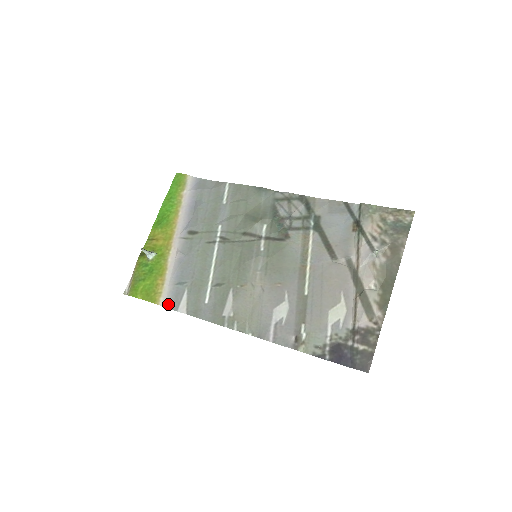
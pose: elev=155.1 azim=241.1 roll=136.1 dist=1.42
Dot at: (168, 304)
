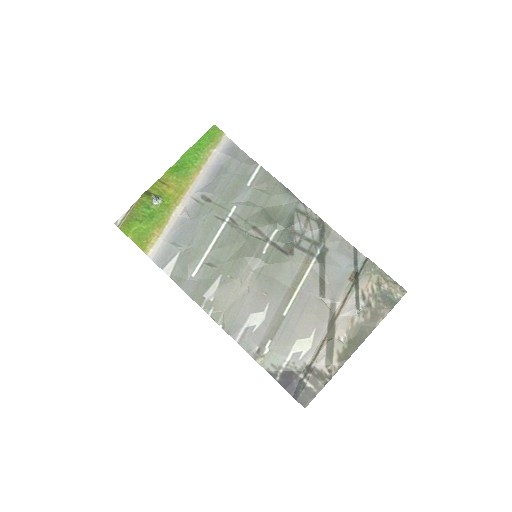
Dot at: (156, 258)
